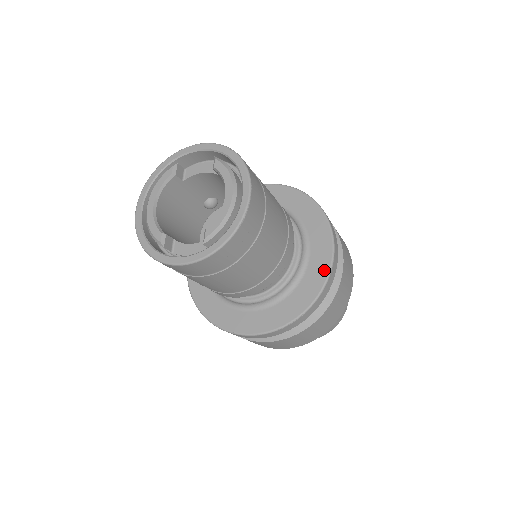
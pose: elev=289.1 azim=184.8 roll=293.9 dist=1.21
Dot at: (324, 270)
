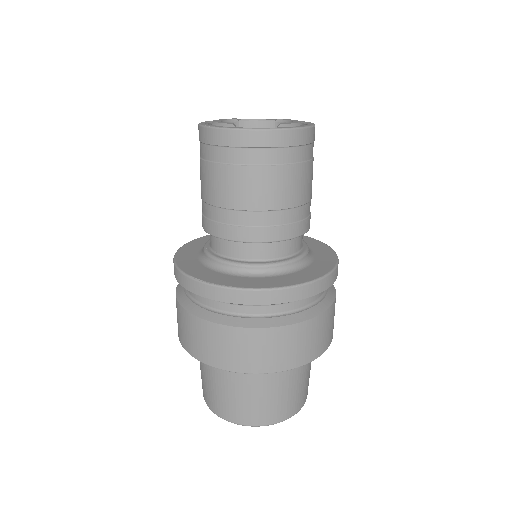
Dot at: (332, 261)
